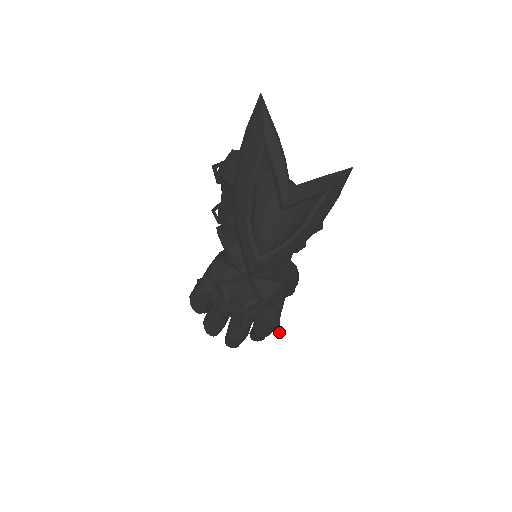
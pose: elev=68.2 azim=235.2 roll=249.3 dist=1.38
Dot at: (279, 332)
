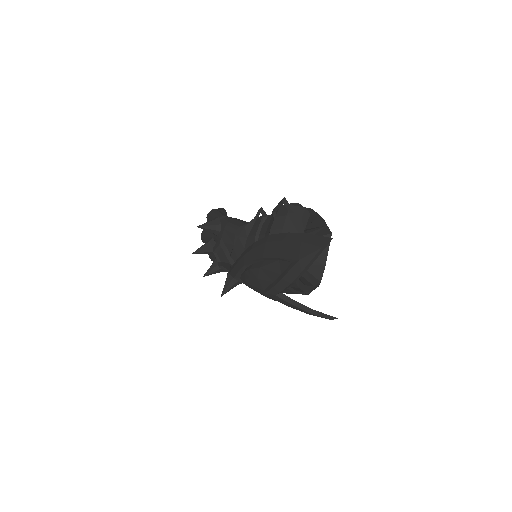
Dot at: occluded
